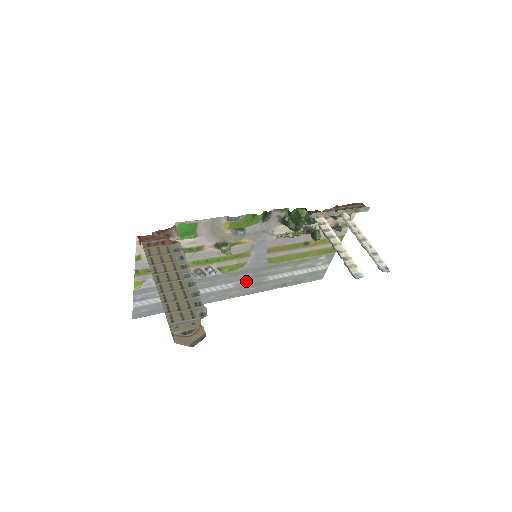
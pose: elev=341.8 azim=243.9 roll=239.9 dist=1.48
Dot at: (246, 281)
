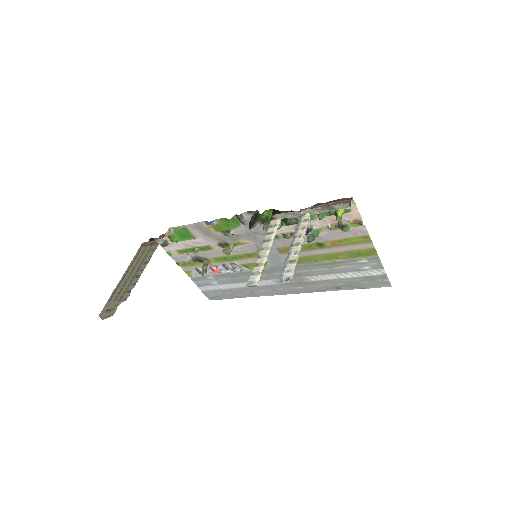
Dot at: occluded
